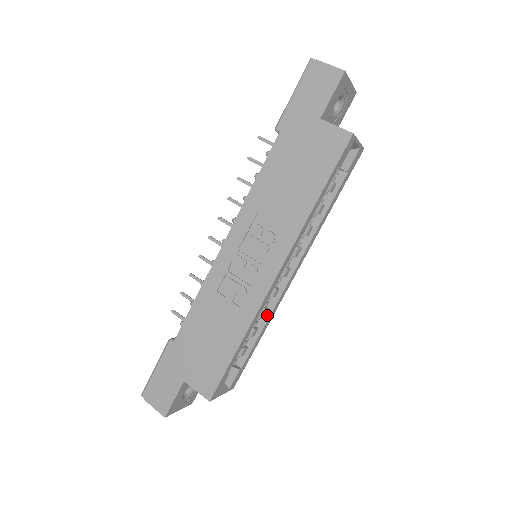
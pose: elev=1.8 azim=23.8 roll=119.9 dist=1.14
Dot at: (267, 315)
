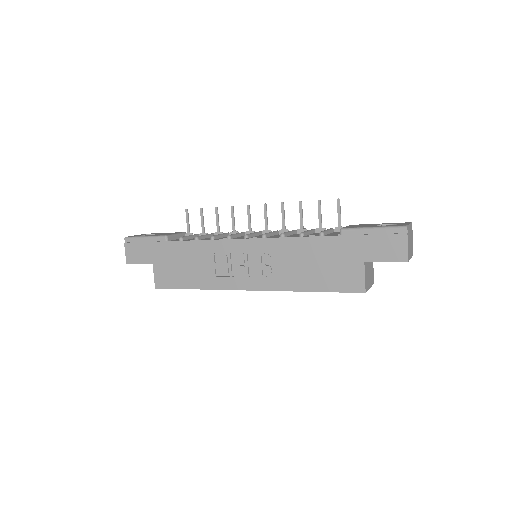
Dot at: occluded
